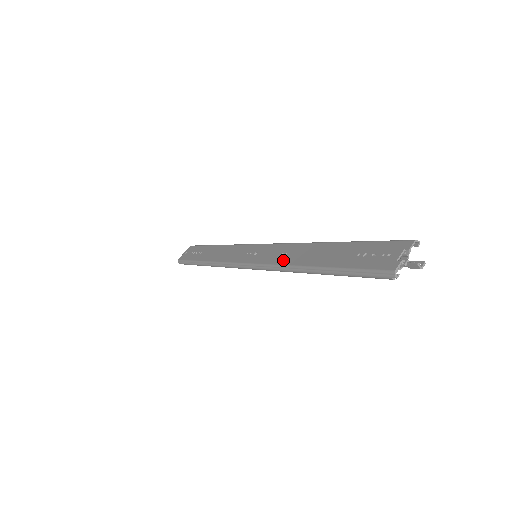
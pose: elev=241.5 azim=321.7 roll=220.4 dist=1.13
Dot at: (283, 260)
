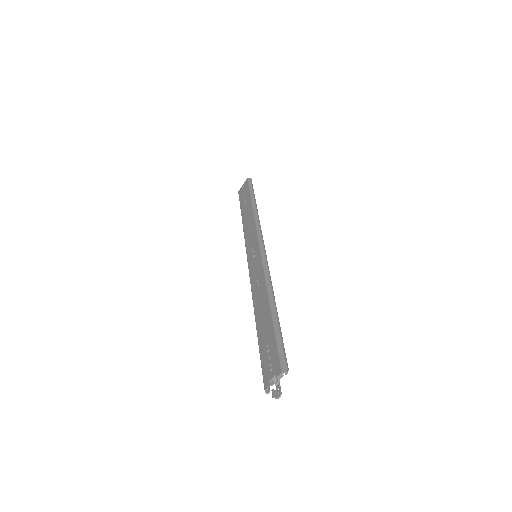
Dot at: (254, 292)
